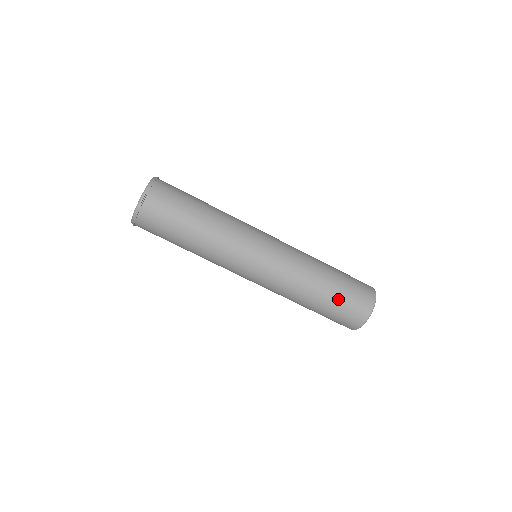
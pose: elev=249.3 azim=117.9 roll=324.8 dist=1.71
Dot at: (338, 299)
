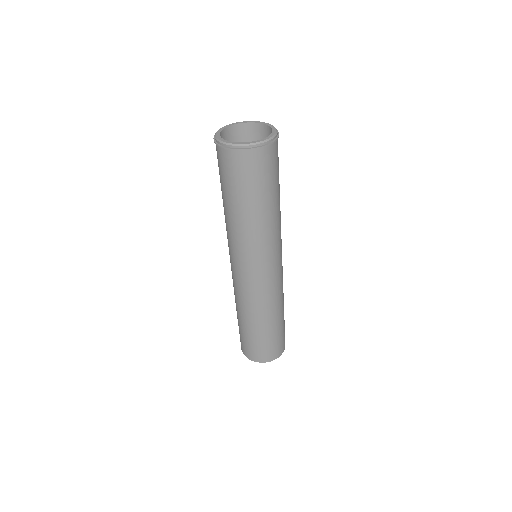
Dot at: (283, 328)
